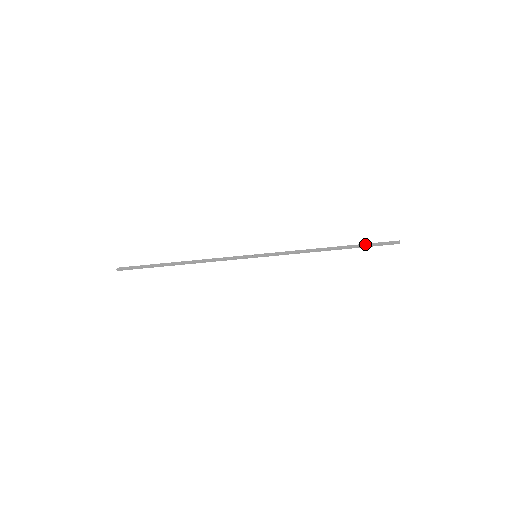
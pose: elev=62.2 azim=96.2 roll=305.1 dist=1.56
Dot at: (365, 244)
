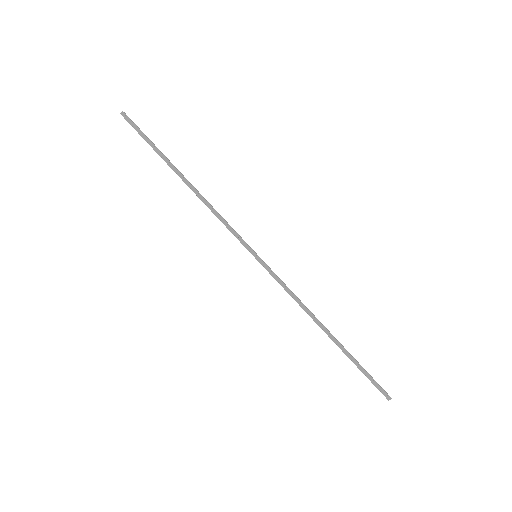
Dot at: occluded
